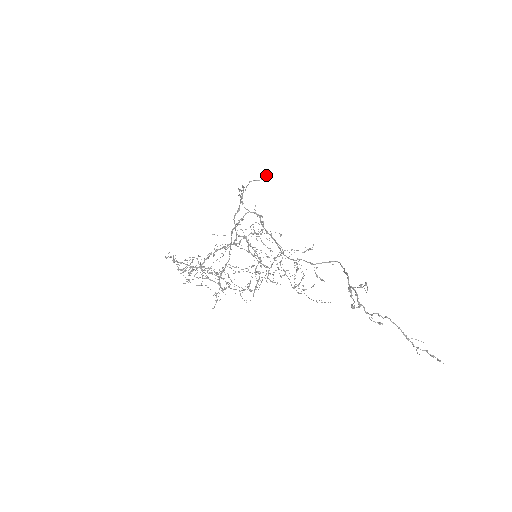
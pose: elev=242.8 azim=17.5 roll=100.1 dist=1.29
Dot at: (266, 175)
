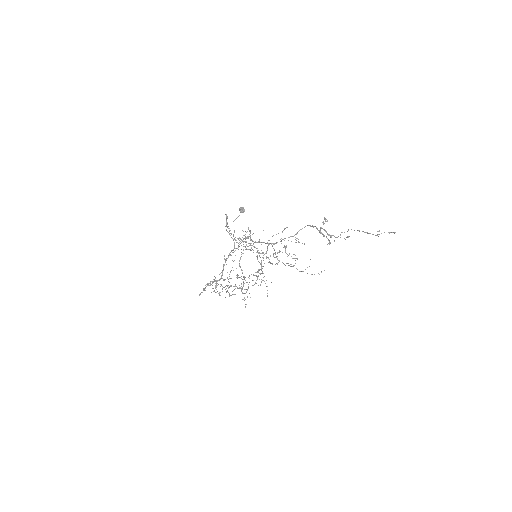
Dot at: (241, 210)
